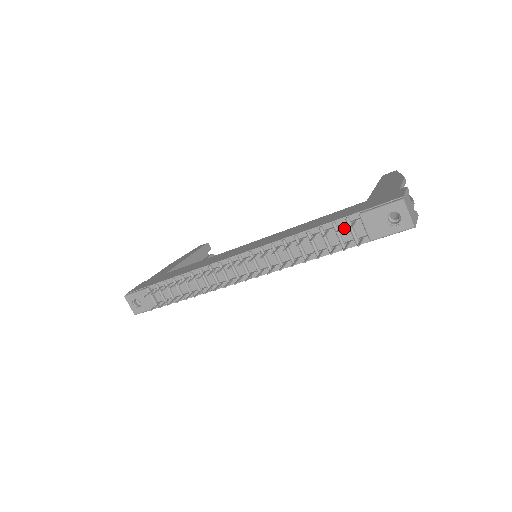
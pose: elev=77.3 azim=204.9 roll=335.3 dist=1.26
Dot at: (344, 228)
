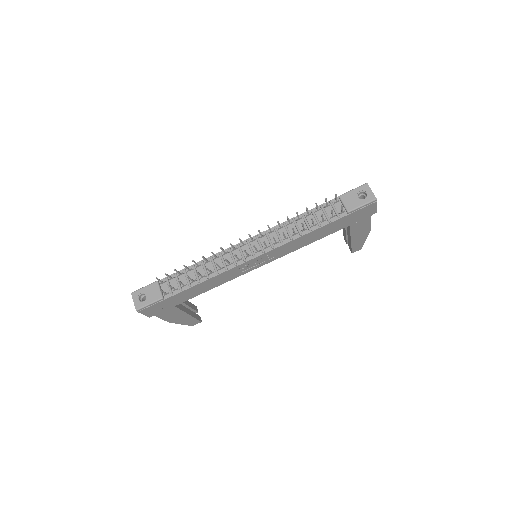
Dot at: (329, 208)
